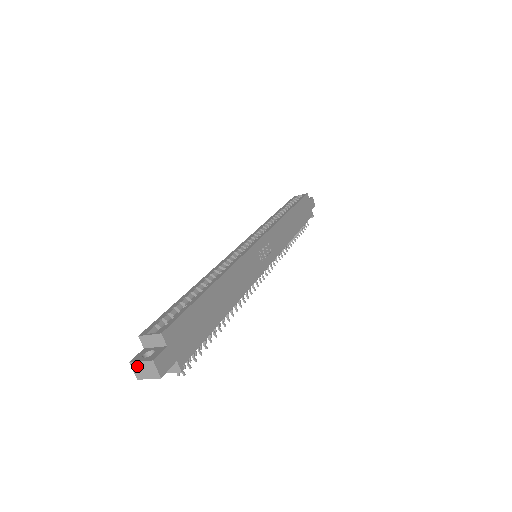
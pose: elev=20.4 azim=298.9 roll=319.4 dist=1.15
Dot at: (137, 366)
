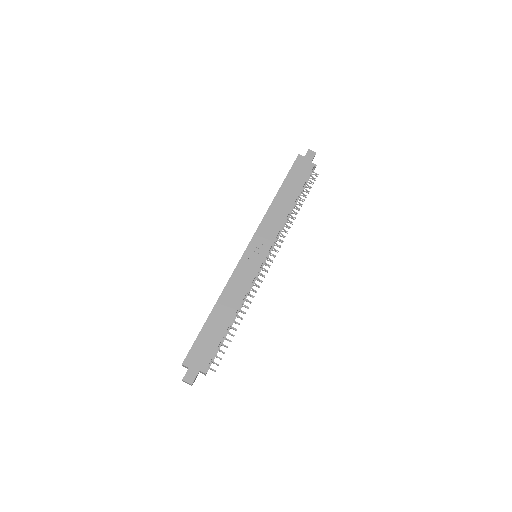
Dot at: (185, 382)
